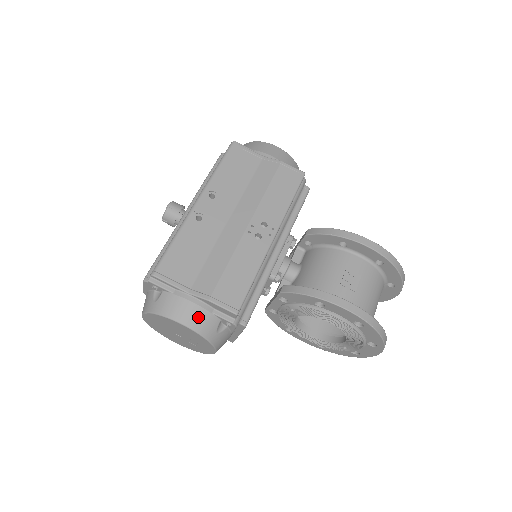
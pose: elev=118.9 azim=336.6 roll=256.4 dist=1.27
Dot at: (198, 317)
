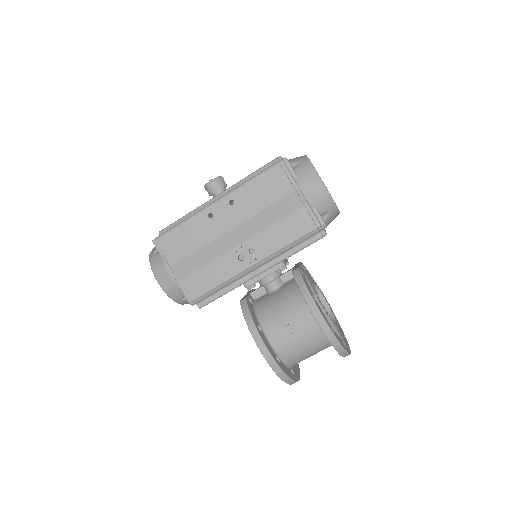
Dot at: (169, 285)
